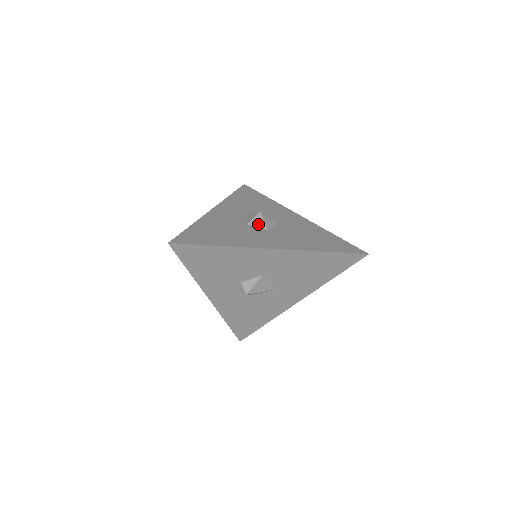
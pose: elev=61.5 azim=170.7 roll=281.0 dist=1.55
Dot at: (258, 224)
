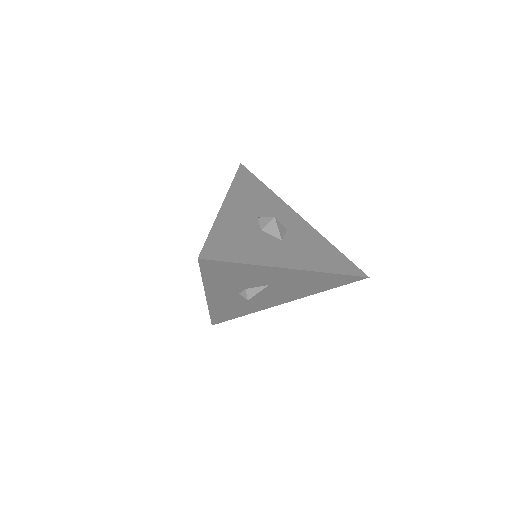
Dot at: (272, 232)
